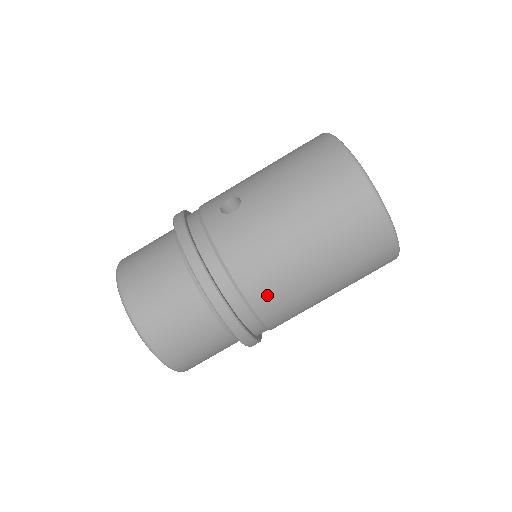
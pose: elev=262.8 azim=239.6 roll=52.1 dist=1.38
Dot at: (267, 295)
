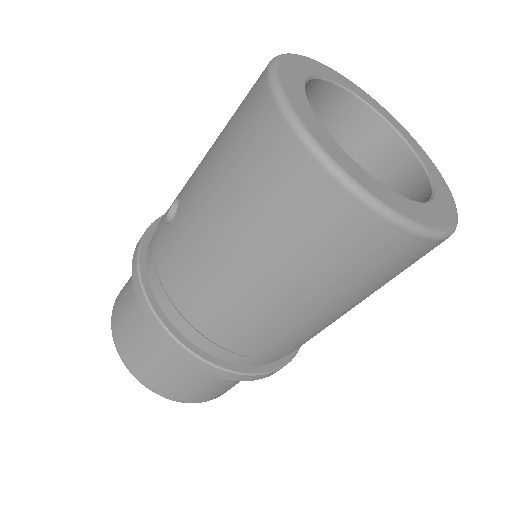
Dot at: (228, 329)
